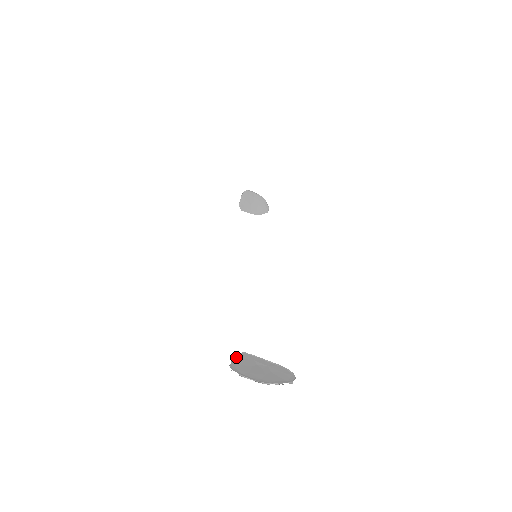
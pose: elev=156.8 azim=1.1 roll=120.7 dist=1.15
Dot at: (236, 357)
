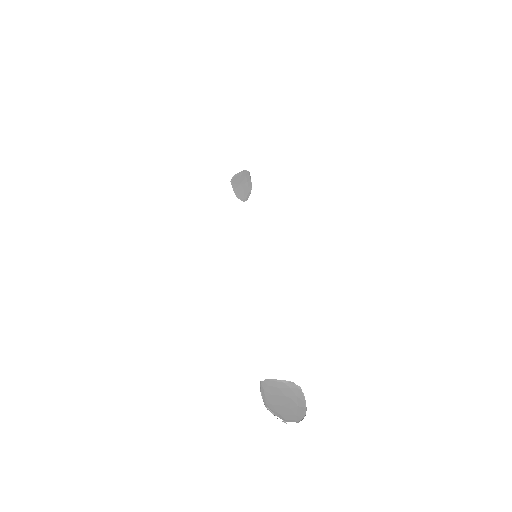
Dot at: (285, 381)
